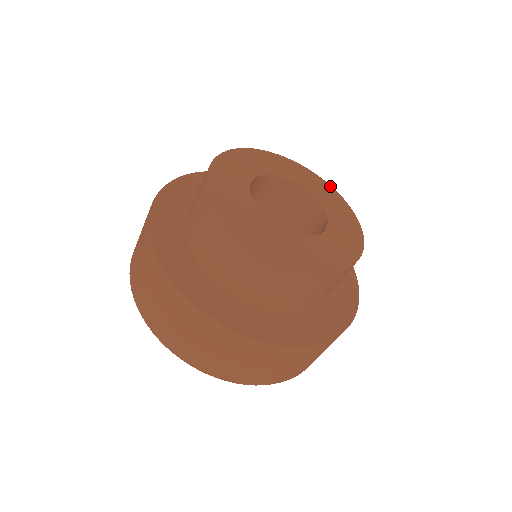
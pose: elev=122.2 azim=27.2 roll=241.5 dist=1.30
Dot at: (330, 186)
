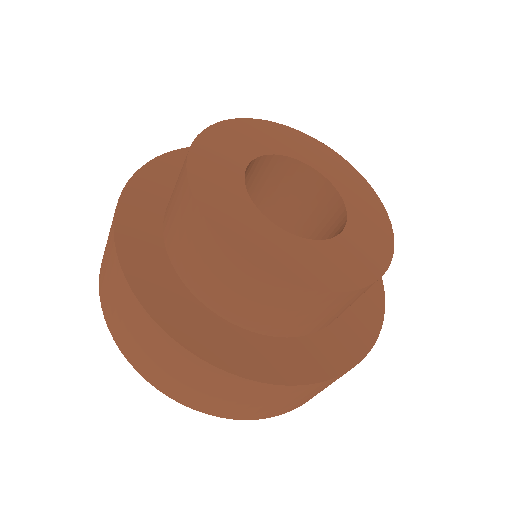
Dot at: (284, 126)
